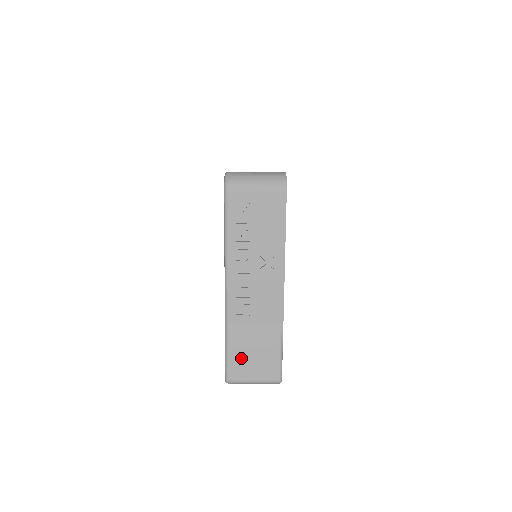
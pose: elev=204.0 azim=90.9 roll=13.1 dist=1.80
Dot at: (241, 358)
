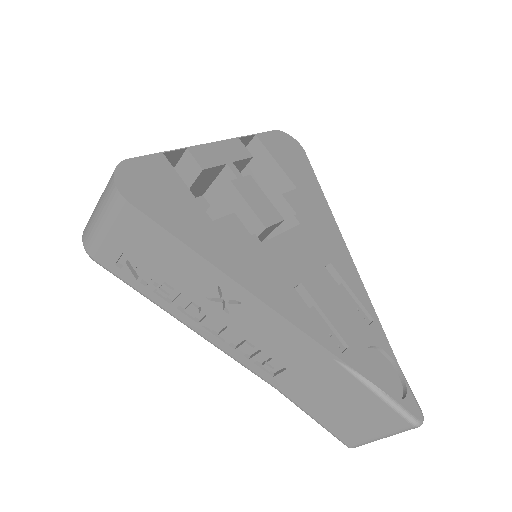
Dot at: (334, 419)
